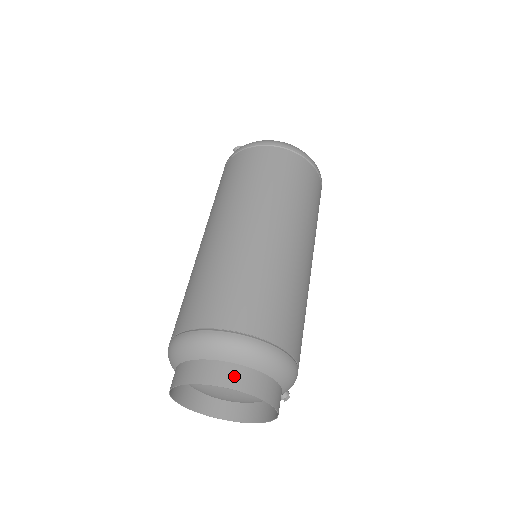
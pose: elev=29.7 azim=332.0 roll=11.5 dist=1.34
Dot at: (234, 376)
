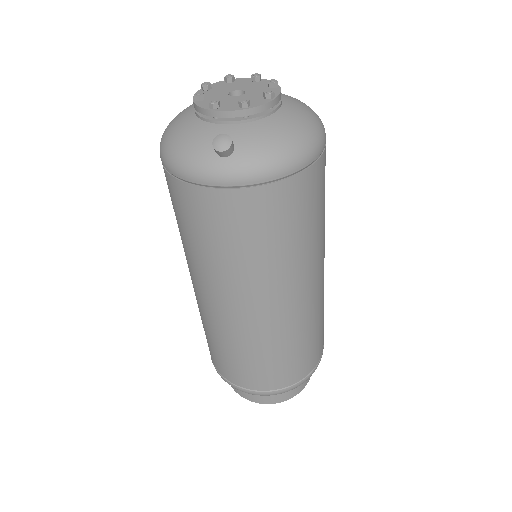
Dot at: occluded
